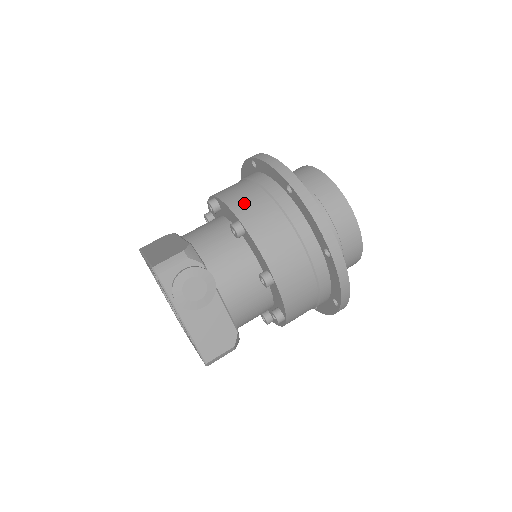
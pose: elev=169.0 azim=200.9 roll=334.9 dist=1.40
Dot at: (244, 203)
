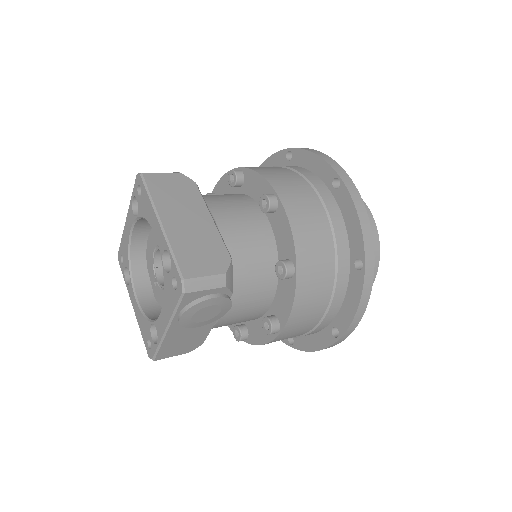
Dot at: (310, 245)
